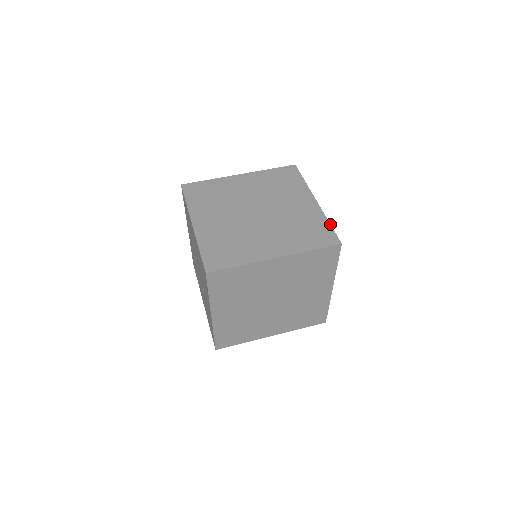
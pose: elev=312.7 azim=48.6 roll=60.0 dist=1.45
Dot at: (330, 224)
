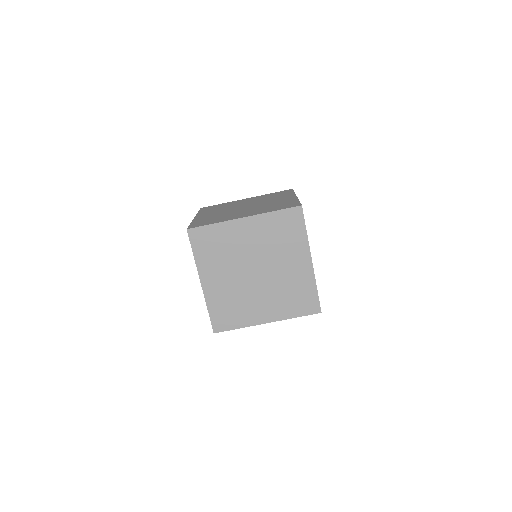
Dot at: (299, 201)
